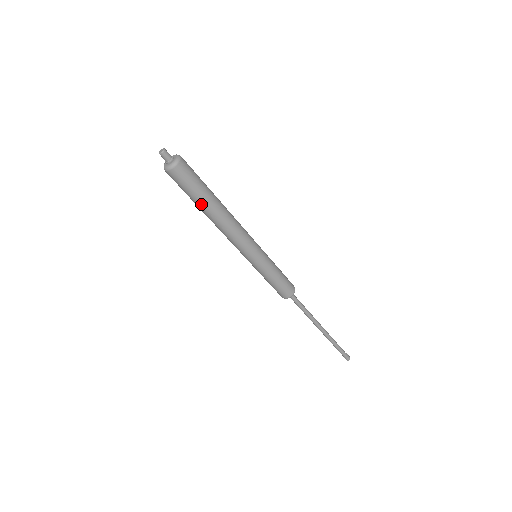
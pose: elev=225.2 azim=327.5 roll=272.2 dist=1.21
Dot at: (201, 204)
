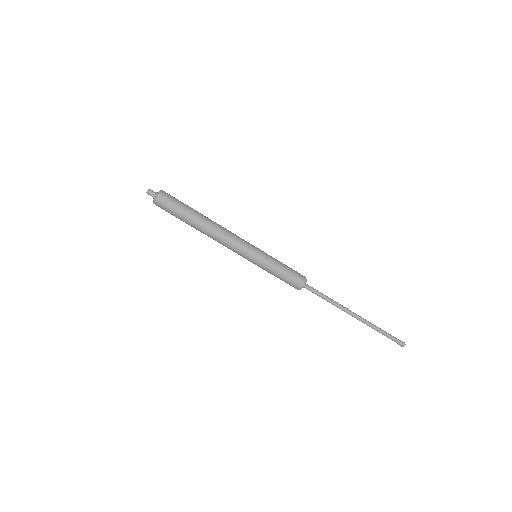
Dot at: (189, 221)
